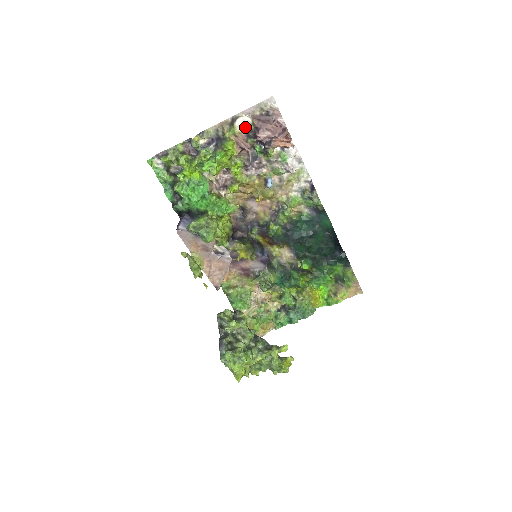
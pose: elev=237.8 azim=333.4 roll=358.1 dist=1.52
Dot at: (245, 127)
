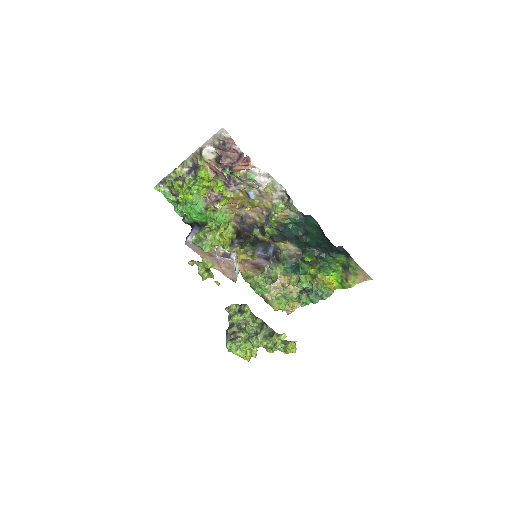
Dot at: (212, 155)
